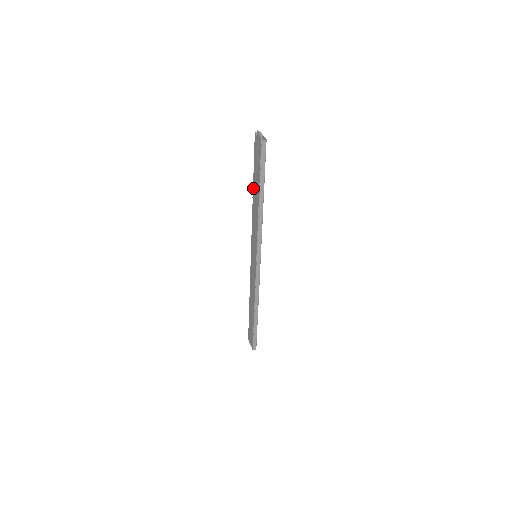
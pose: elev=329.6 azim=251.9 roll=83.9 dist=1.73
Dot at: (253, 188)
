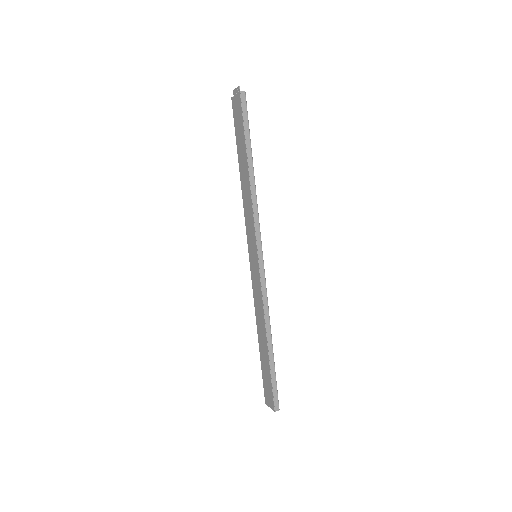
Dot at: (239, 165)
